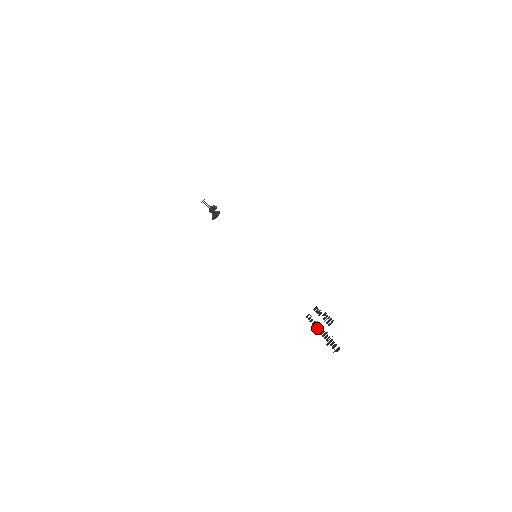
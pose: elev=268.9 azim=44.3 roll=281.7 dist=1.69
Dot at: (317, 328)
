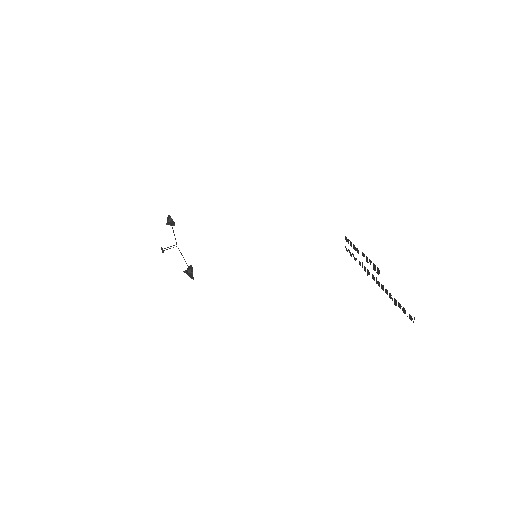
Dot at: occluded
